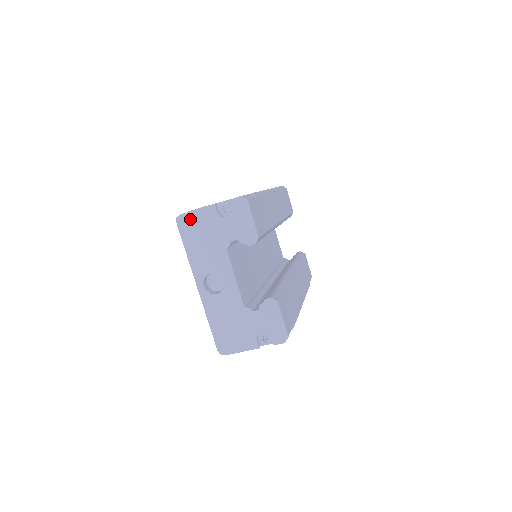
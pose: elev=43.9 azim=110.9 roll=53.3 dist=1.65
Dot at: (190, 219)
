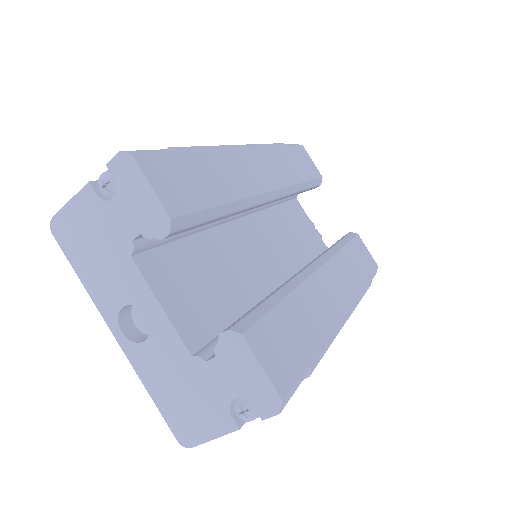
Dot at: (66, 221)
